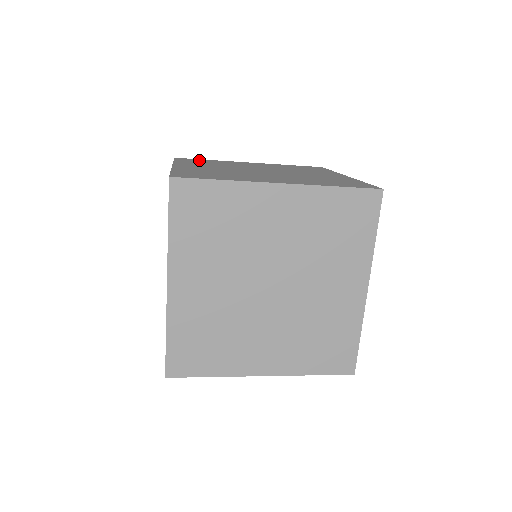
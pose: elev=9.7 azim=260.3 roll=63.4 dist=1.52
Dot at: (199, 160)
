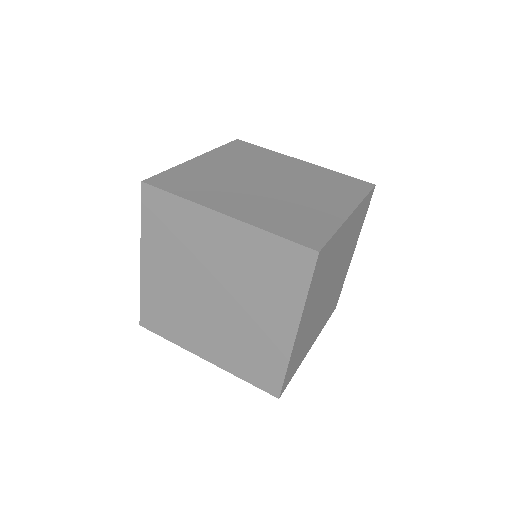
Dot at: (165, 207)
